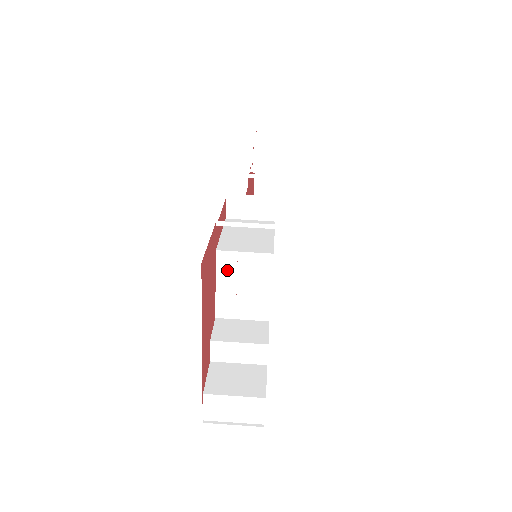
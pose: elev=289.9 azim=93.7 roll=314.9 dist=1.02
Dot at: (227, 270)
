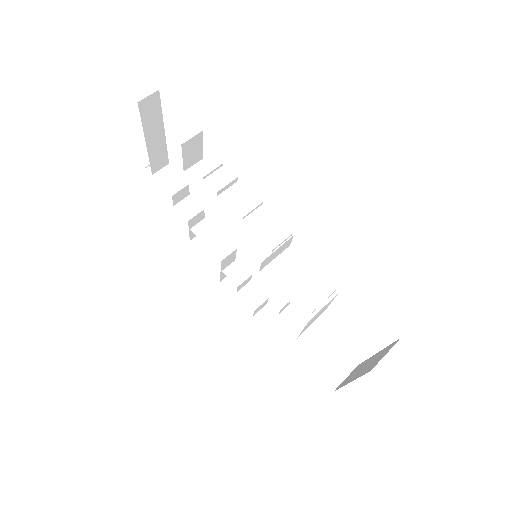
Dot at: (311, 320)
